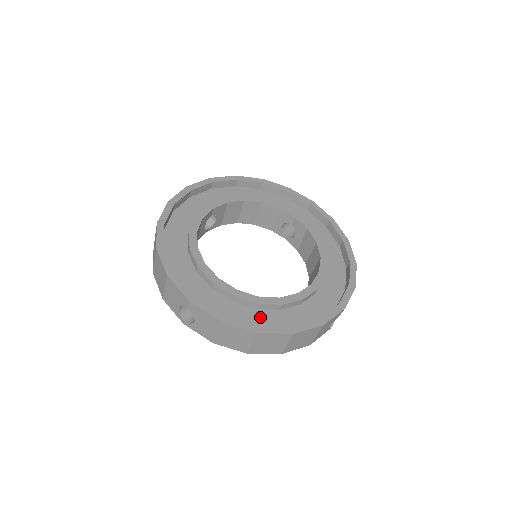
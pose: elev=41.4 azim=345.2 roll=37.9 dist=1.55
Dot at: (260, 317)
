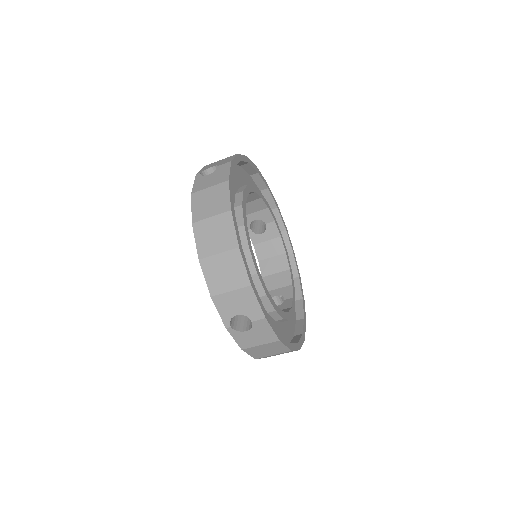
Dot at: (279, 330)
